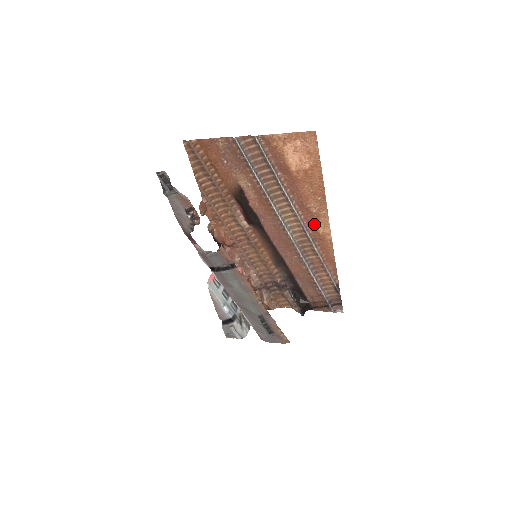
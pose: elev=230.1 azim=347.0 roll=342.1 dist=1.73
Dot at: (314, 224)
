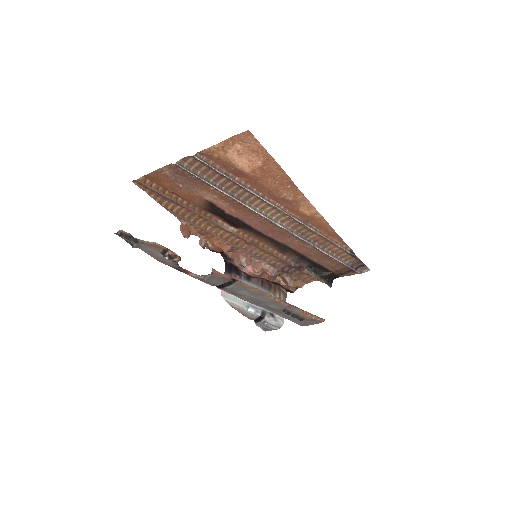
Dot at: (297, 210)
